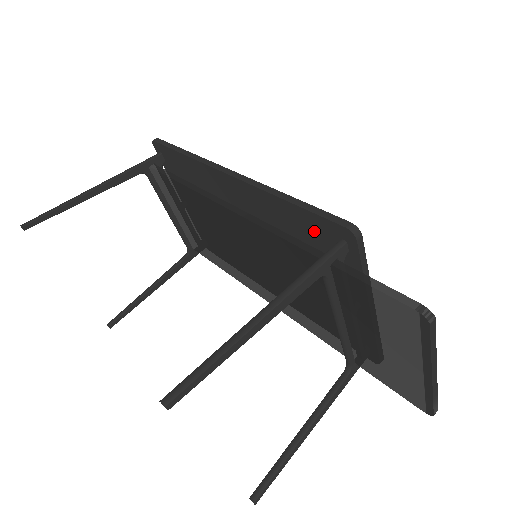
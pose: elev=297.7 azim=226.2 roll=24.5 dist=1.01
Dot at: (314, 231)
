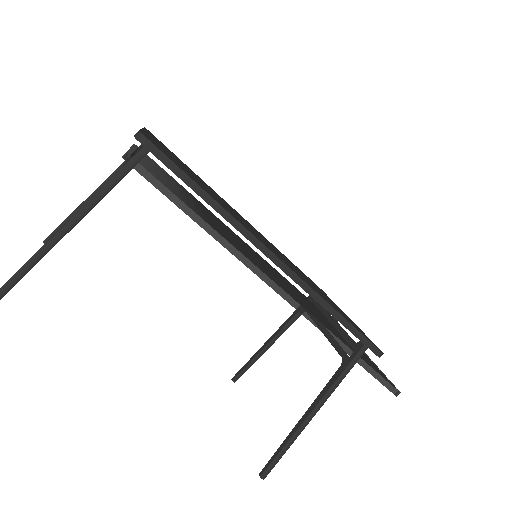
Dot at: occluded
